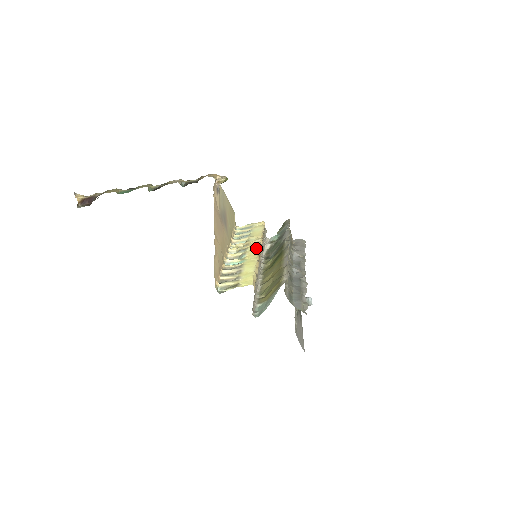
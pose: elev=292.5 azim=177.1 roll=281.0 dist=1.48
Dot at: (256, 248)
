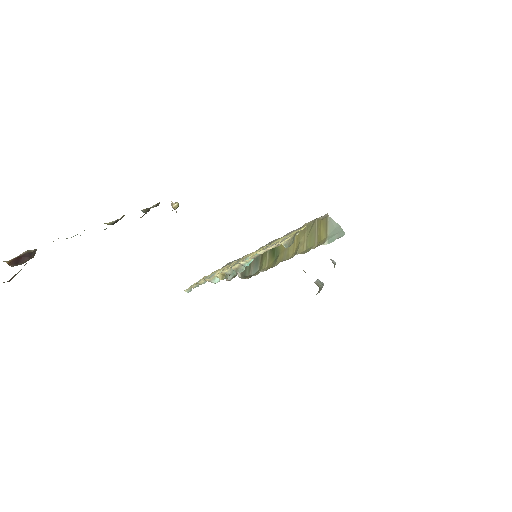
Dot at: (246, 256)
